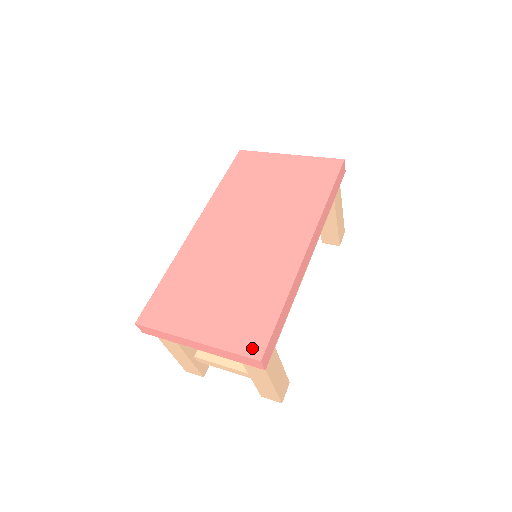
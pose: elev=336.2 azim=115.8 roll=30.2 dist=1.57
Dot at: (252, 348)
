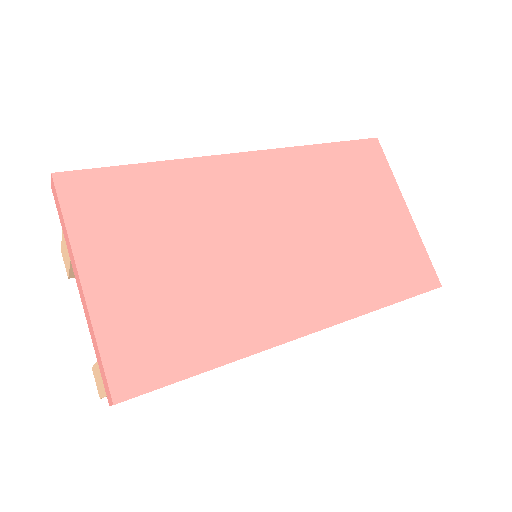
Dot at: (125, 376)
